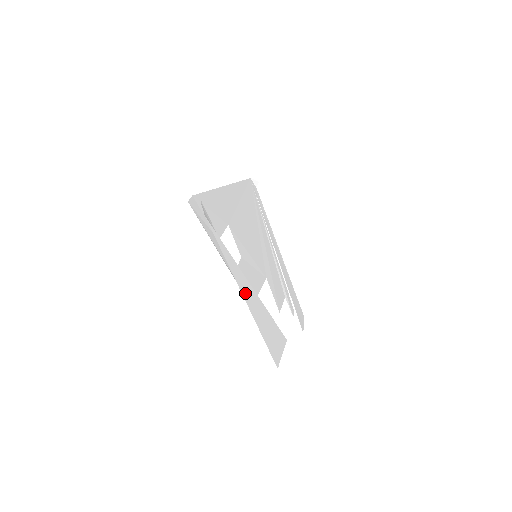
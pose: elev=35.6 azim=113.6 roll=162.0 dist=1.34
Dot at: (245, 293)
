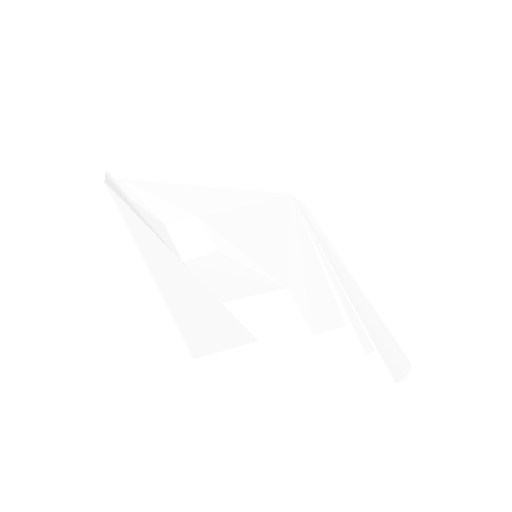
Dot at: (153, 259)
